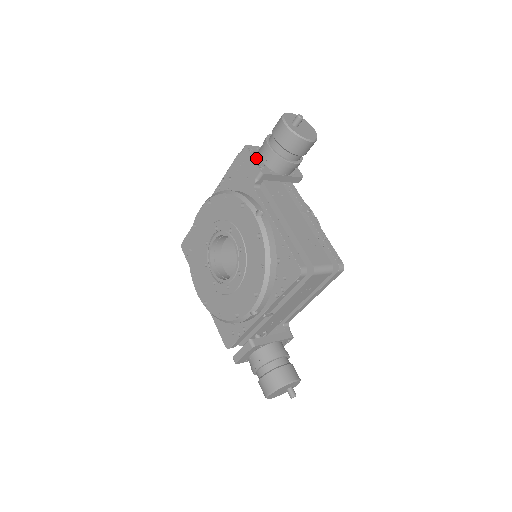
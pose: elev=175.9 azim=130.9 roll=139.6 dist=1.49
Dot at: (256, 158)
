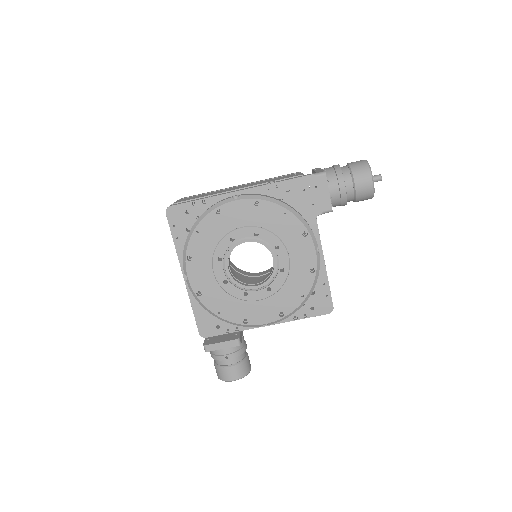
Dot at: (328, 190)
